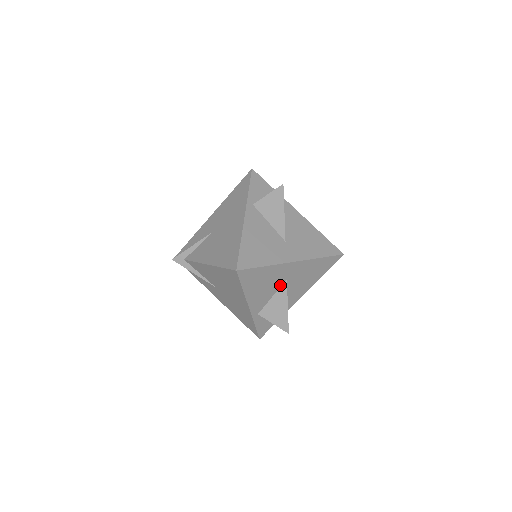
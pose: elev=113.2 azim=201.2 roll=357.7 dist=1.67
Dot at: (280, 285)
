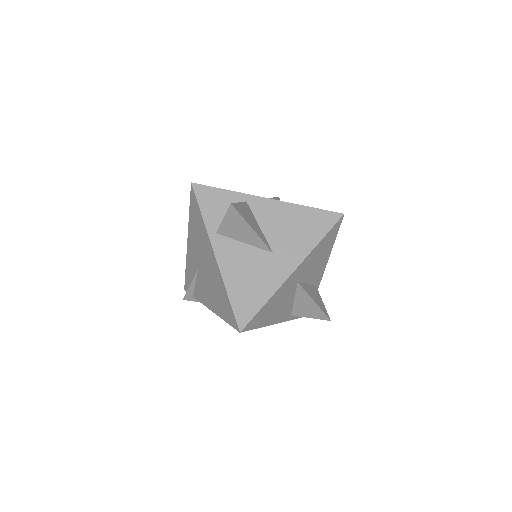
Dot at: (295, 289)
